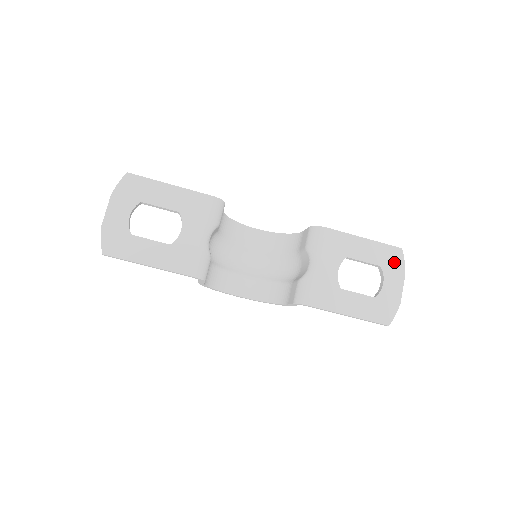
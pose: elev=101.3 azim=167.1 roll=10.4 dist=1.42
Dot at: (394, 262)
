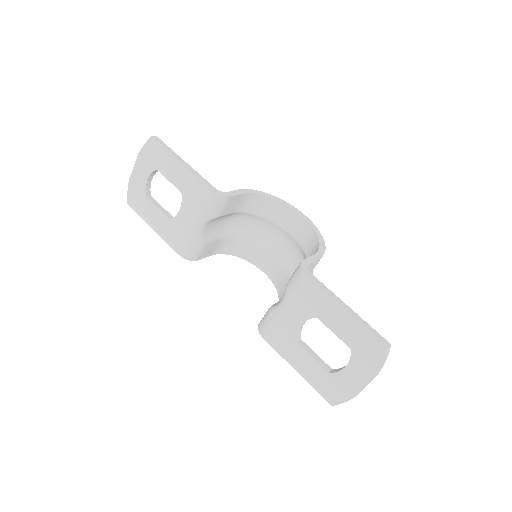
Dot at: (370, 355)
